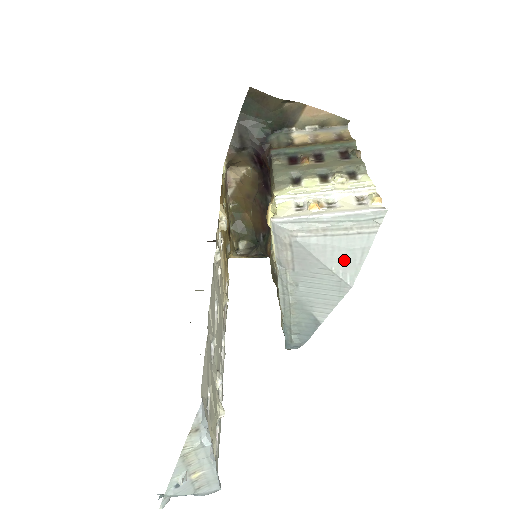
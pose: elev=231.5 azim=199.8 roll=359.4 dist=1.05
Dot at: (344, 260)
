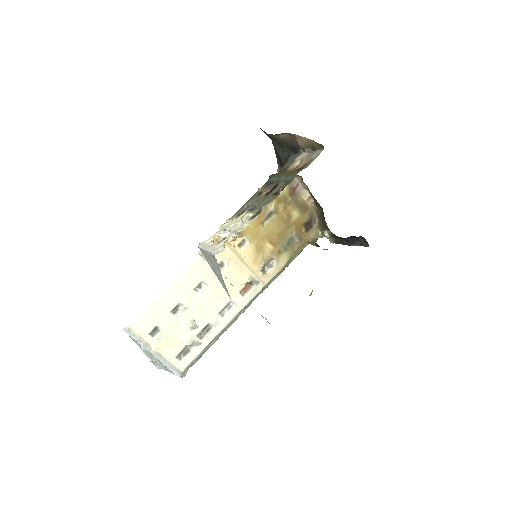
Dot at: (221, 281)
